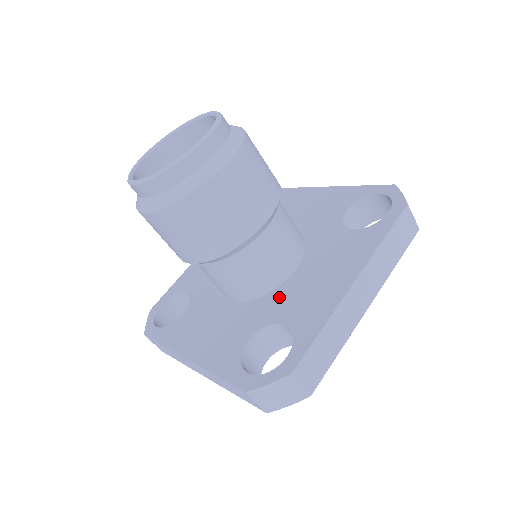
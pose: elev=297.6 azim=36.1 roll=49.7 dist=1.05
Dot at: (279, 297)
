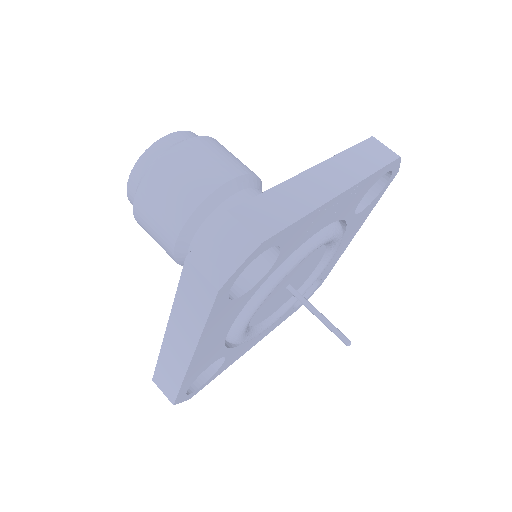
Dot at: occluded
